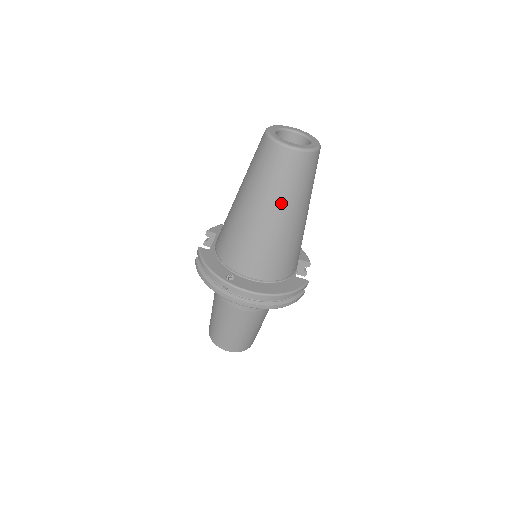
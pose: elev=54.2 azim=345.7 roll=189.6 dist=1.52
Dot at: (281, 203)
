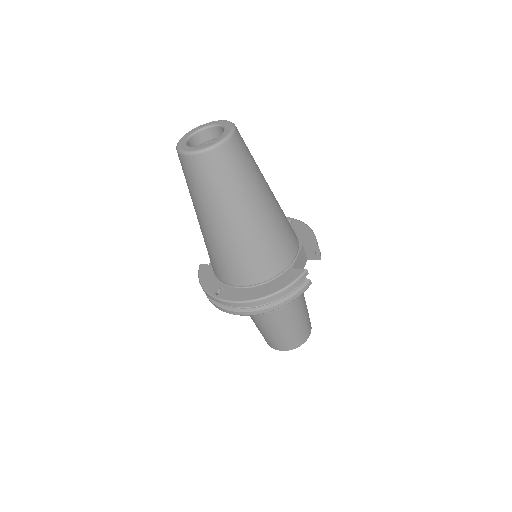
Dot at: (218, 209)
